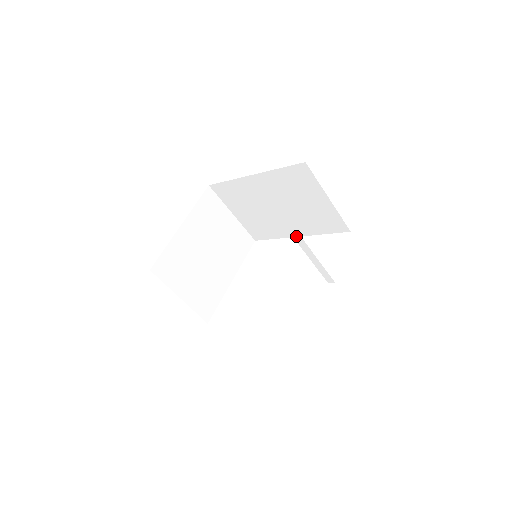
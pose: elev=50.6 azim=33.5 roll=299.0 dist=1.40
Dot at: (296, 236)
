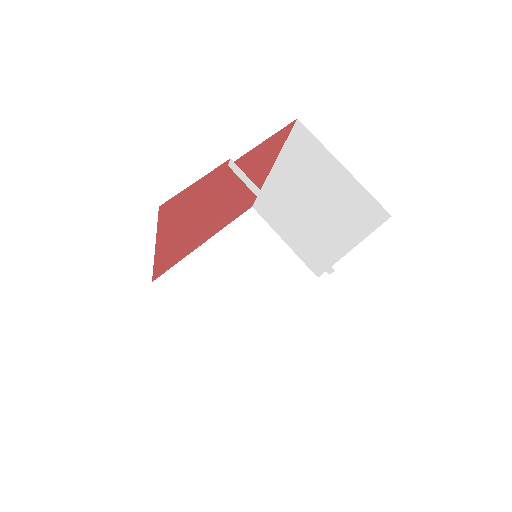
Dot at: (258, 194)
